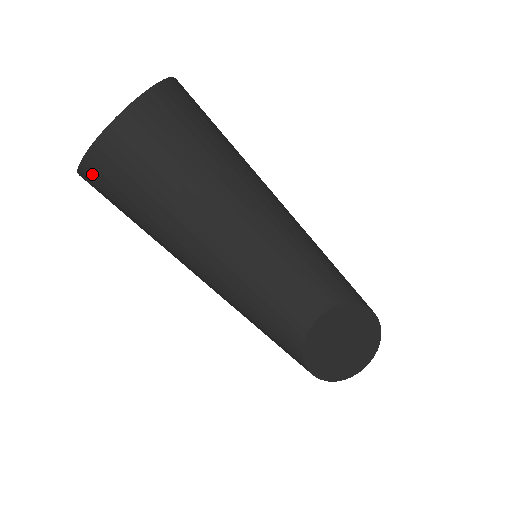
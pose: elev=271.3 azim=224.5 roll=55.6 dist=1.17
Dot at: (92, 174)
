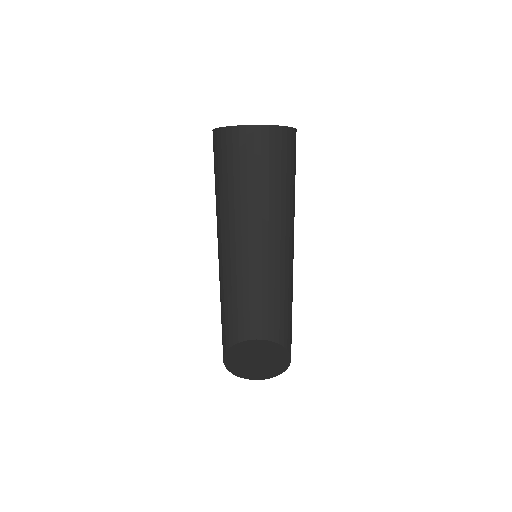
Dot at: (218, 138)
